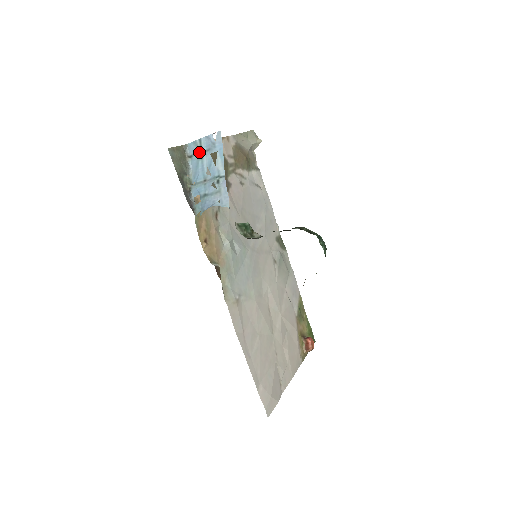
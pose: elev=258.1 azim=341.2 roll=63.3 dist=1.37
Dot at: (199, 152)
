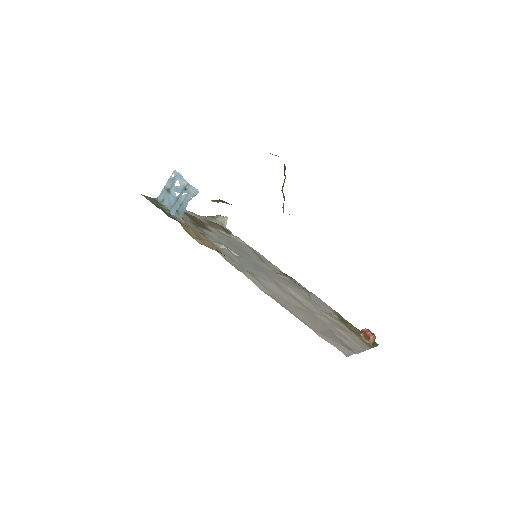
Dot at: (167, 192)
